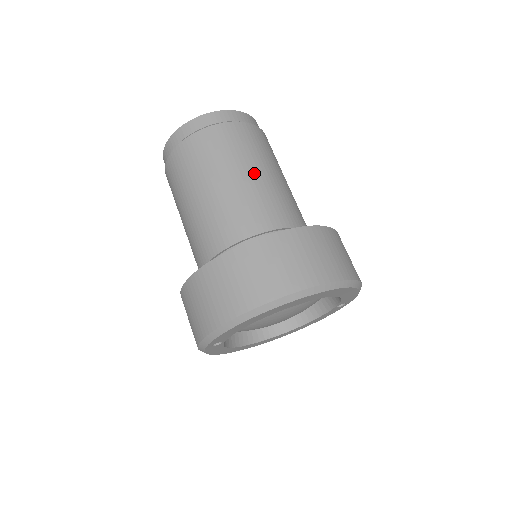
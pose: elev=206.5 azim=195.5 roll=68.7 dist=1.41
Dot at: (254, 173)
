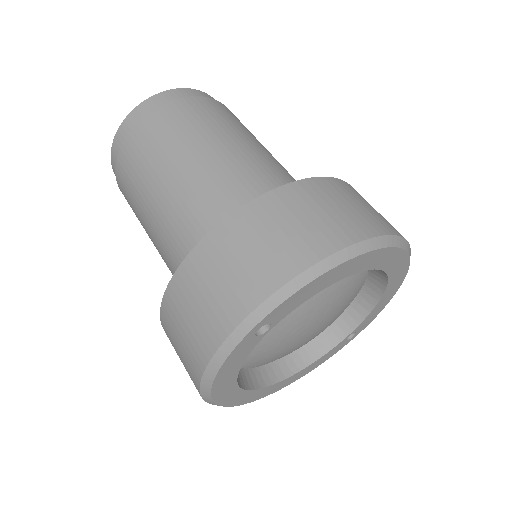
Dot at: occluded
